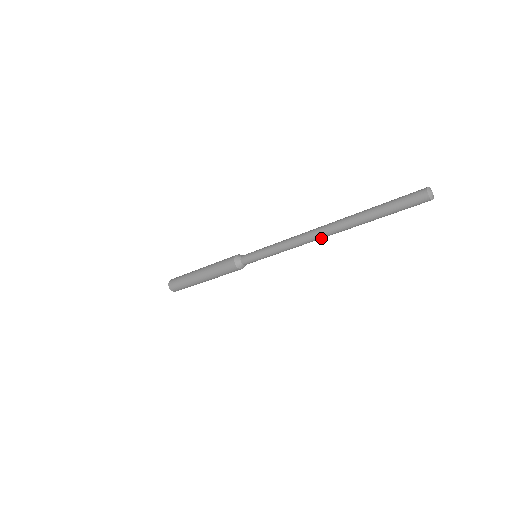
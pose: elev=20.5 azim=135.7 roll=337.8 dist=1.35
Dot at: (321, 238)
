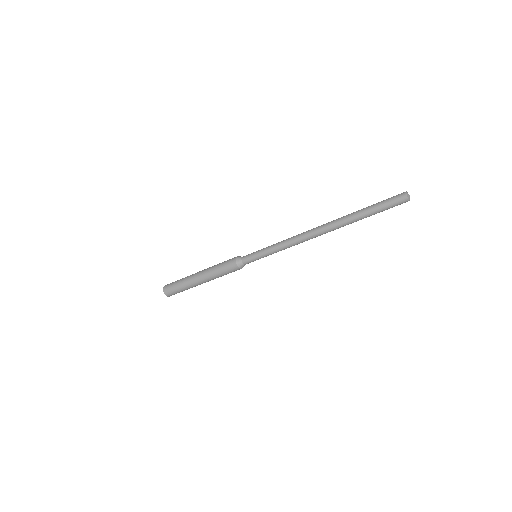
Dot at: occluded
